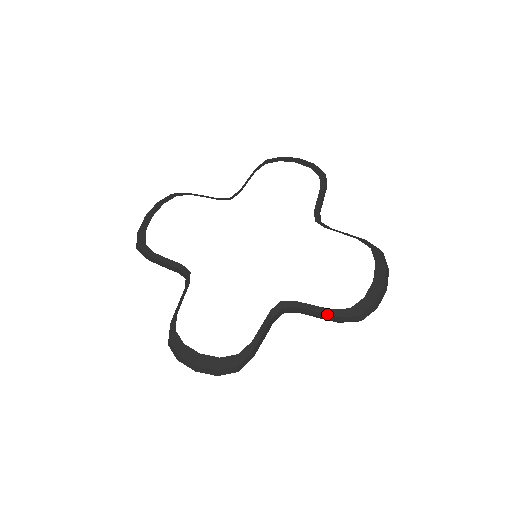
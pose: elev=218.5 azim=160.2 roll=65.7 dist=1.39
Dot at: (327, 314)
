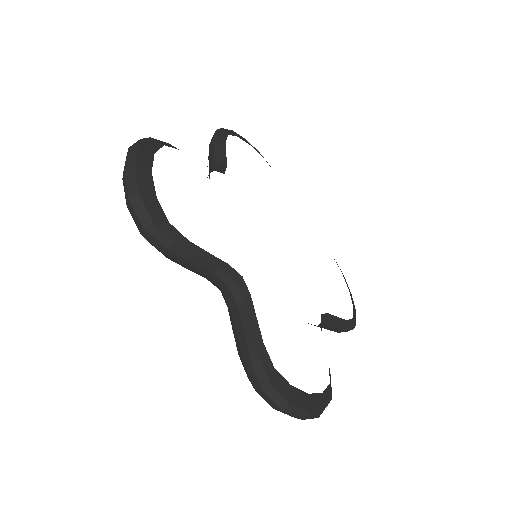
Dot at: (344, 325)
